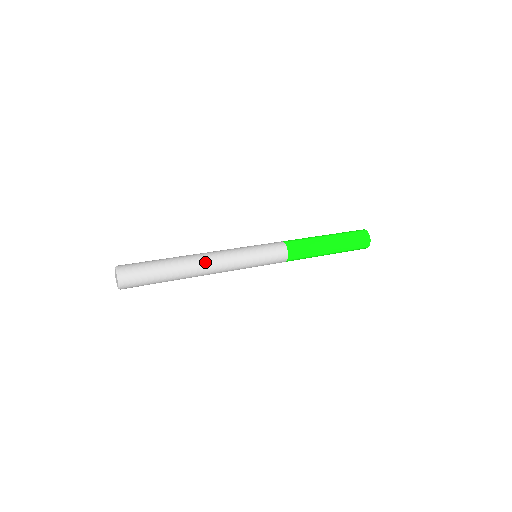
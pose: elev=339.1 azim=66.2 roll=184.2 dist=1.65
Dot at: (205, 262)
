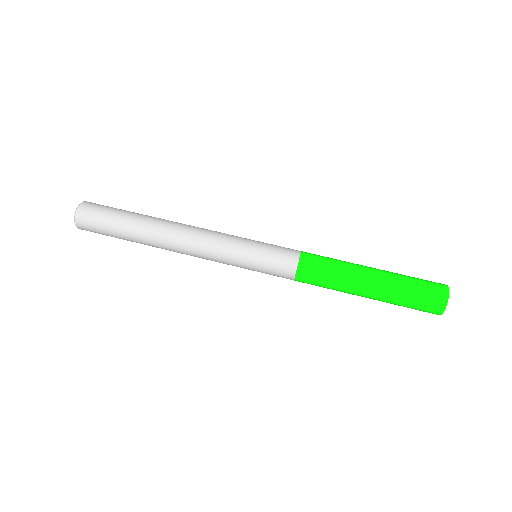
Dot at: (178, 236)
